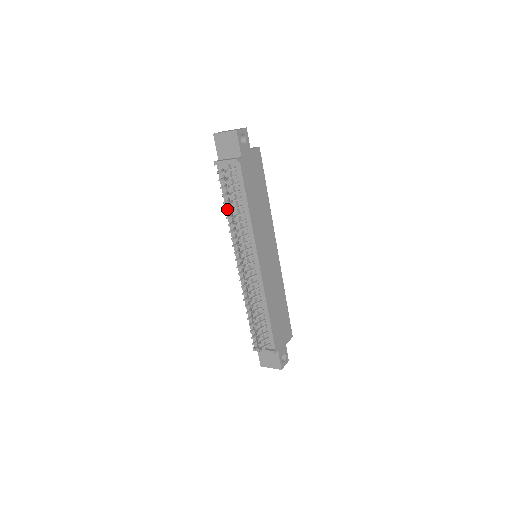
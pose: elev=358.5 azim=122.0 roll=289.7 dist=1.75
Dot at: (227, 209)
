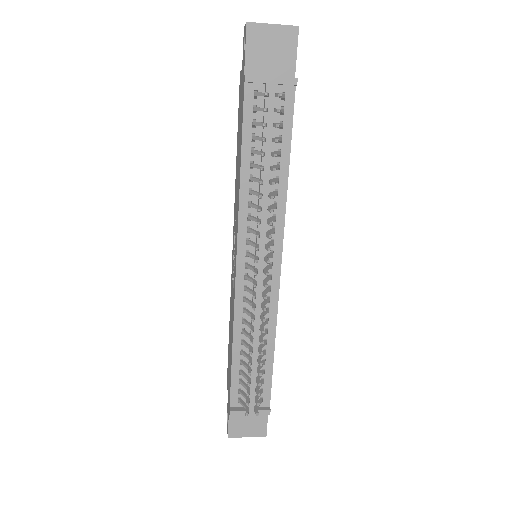
Dot at: (263, 167)
